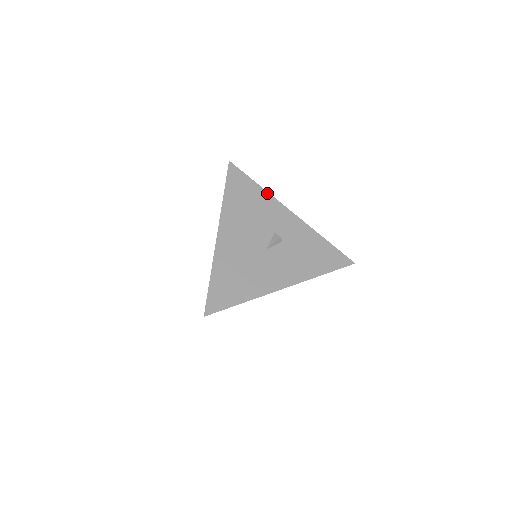
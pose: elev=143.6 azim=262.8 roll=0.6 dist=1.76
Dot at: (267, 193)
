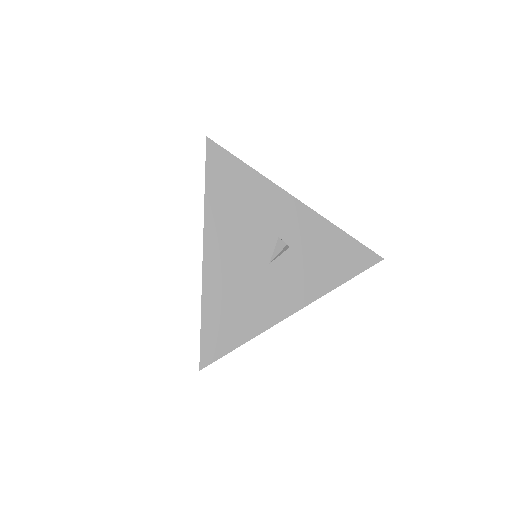
Dot at: (264, 178)
